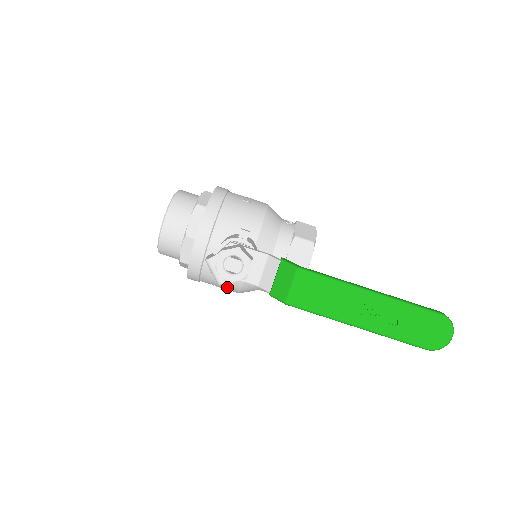
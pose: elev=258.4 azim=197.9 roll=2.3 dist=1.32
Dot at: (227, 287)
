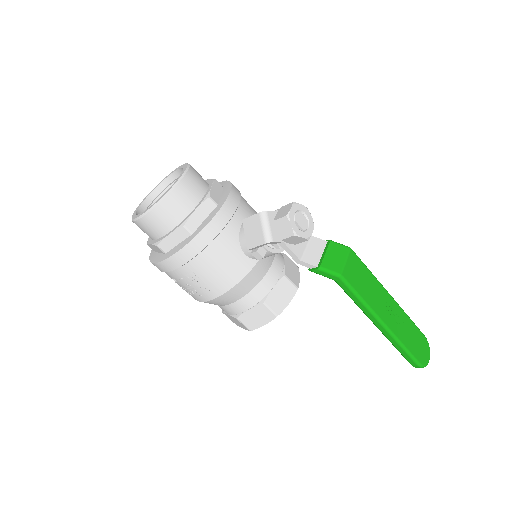
Dot at: (220, 278)
